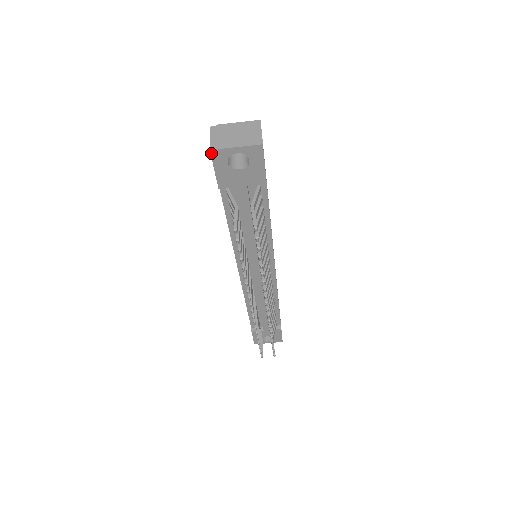
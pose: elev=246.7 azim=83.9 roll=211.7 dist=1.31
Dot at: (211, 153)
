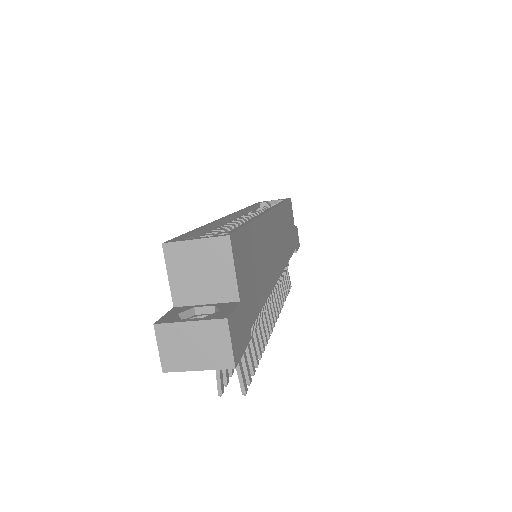
Dot at: (166, 369)
